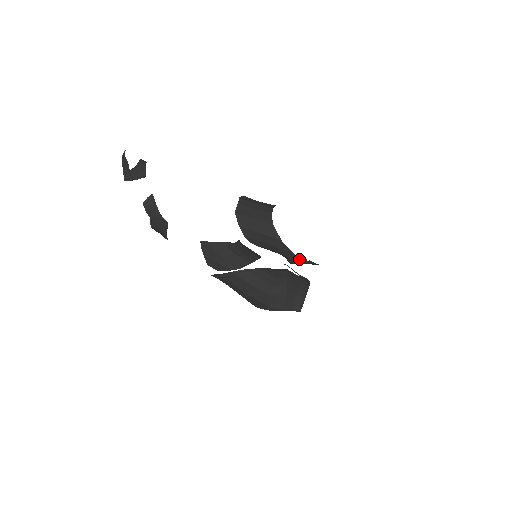
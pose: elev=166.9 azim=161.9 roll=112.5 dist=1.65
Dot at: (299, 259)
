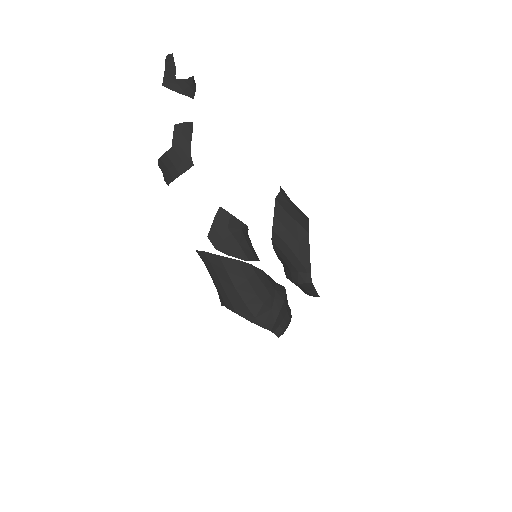
Dot at: occluded
